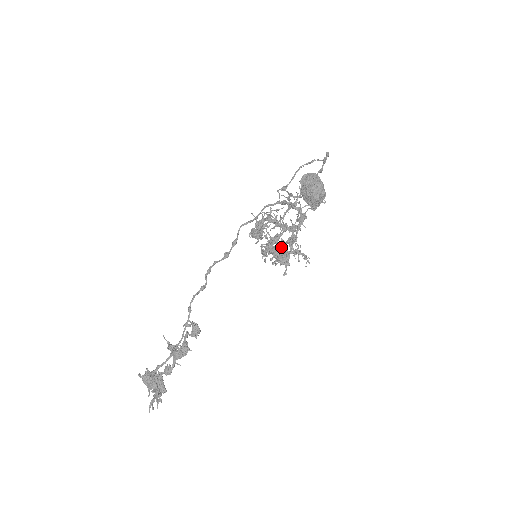
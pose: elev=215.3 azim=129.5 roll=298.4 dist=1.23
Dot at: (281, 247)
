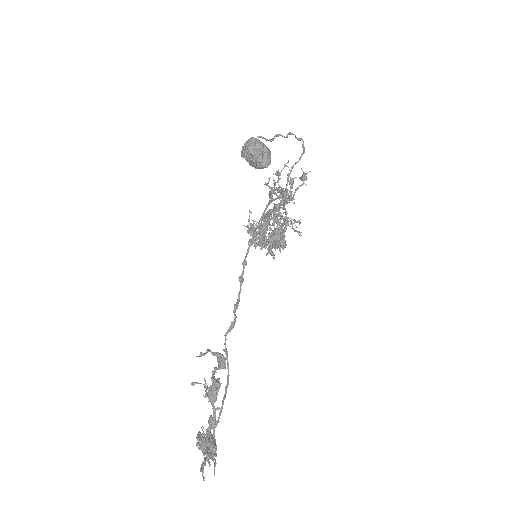
Dot at: occluded
